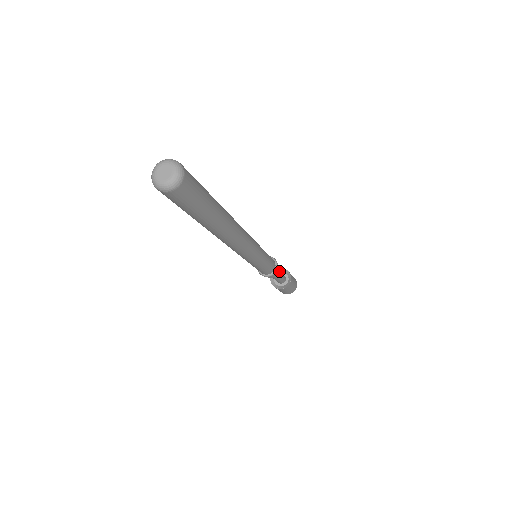
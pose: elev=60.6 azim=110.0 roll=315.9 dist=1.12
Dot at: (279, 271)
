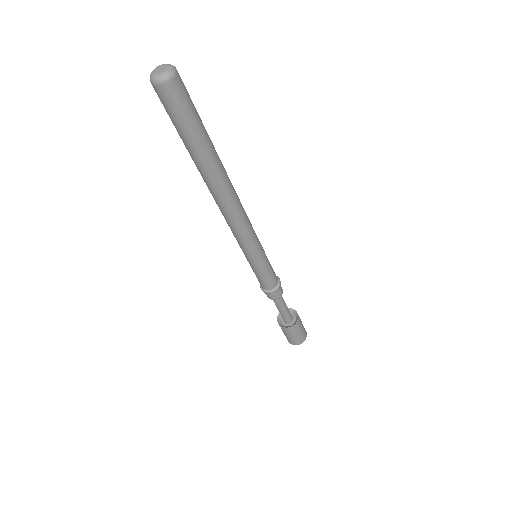
Dot at: occluded
